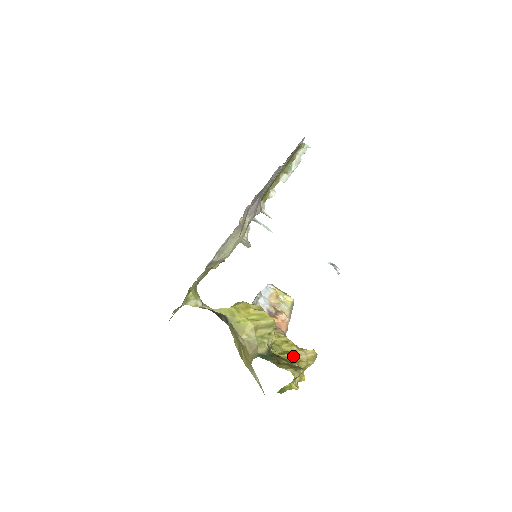
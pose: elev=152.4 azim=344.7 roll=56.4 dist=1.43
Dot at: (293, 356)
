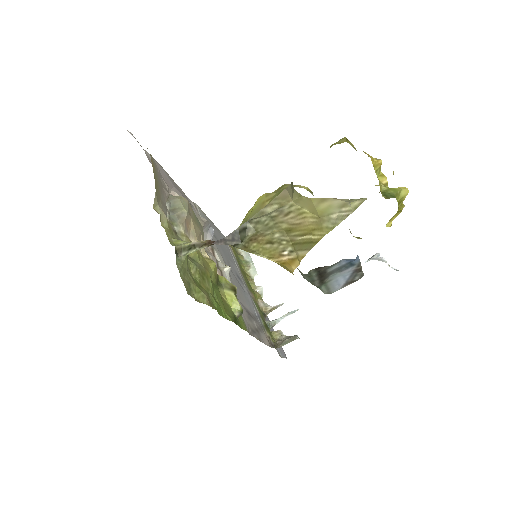
Dot at: occluded
